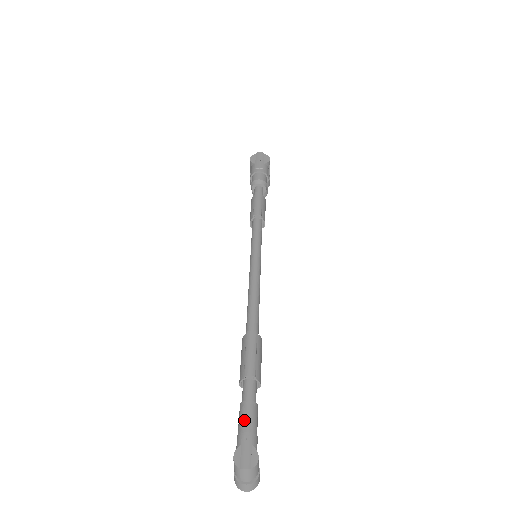
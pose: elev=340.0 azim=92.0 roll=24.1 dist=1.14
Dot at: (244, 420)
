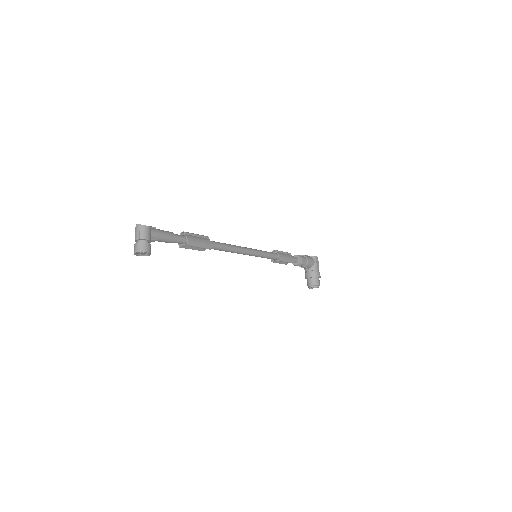
Dot at: occluded
